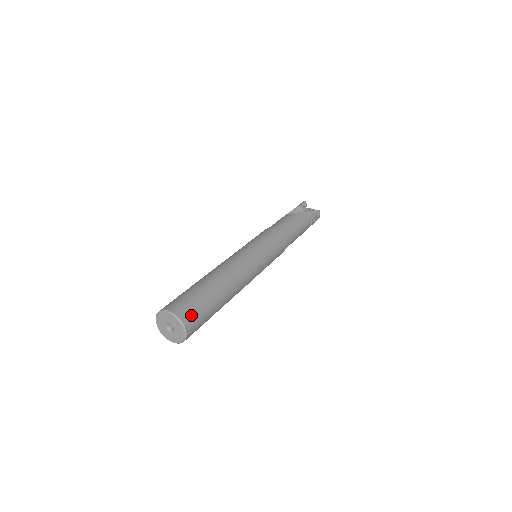
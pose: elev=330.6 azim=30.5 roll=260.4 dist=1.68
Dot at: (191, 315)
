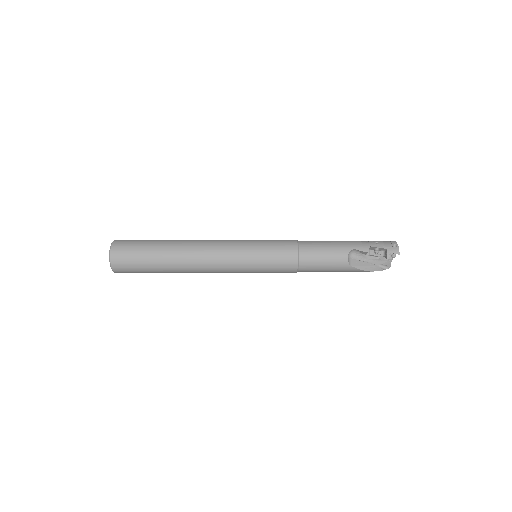
Dot at: occluded
